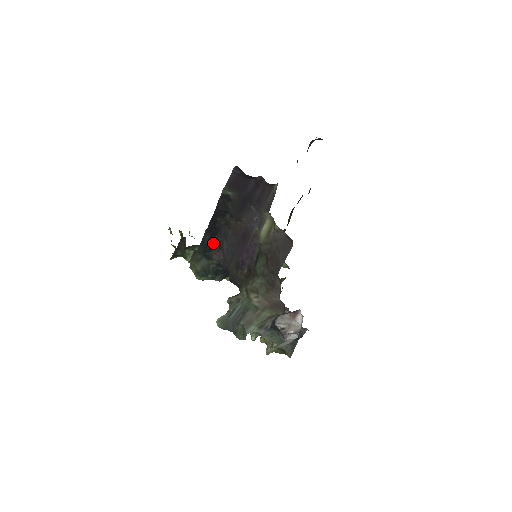
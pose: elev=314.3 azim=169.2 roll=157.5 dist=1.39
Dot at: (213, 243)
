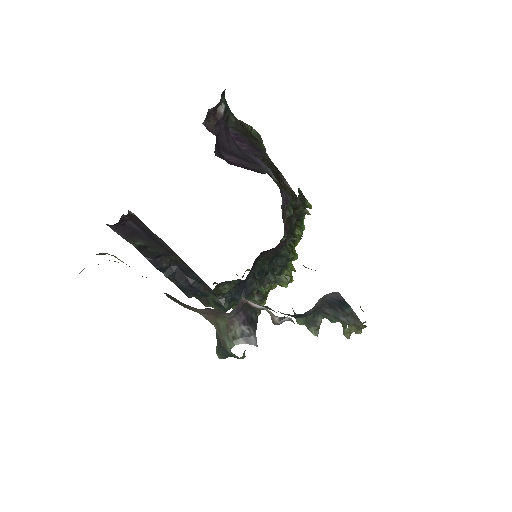
Dot at: (189, 283)
